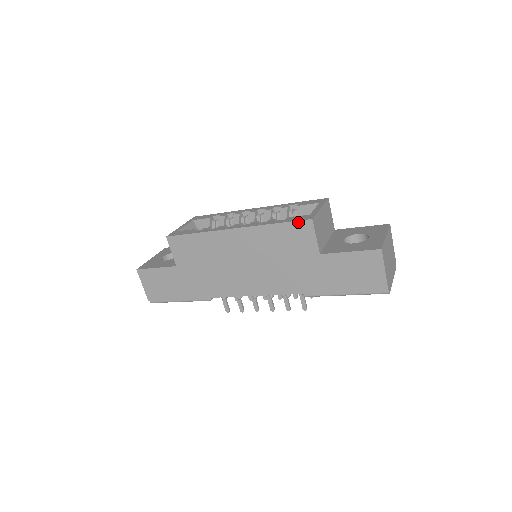
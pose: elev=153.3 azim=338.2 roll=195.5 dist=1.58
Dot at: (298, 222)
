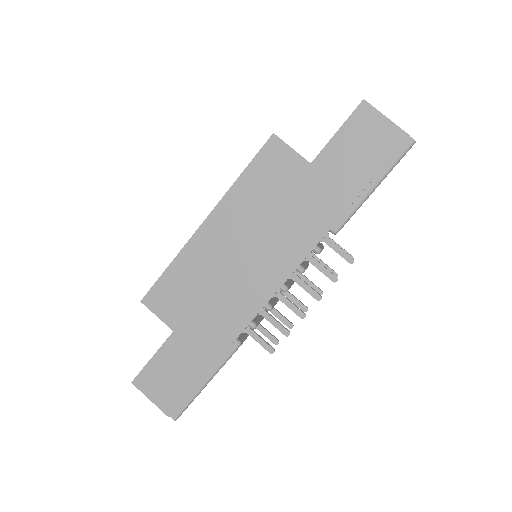
Dot at: (262, 150)
